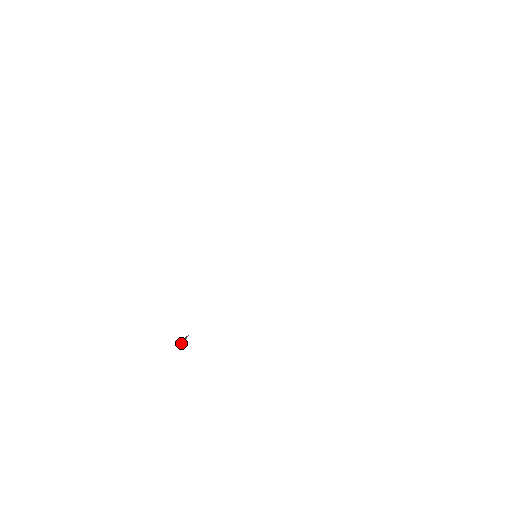
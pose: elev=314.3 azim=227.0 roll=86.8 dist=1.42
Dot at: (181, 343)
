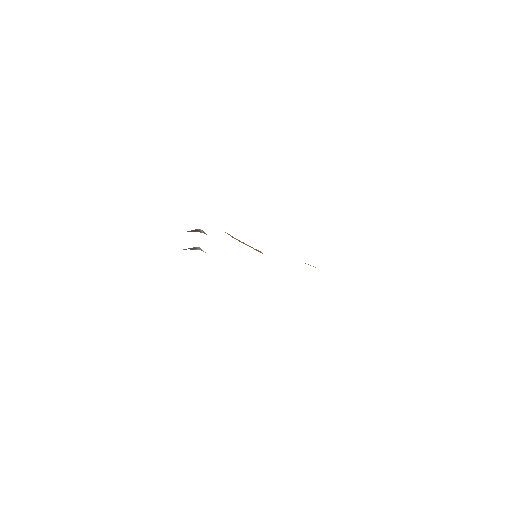
Dot at: (190, 249)
